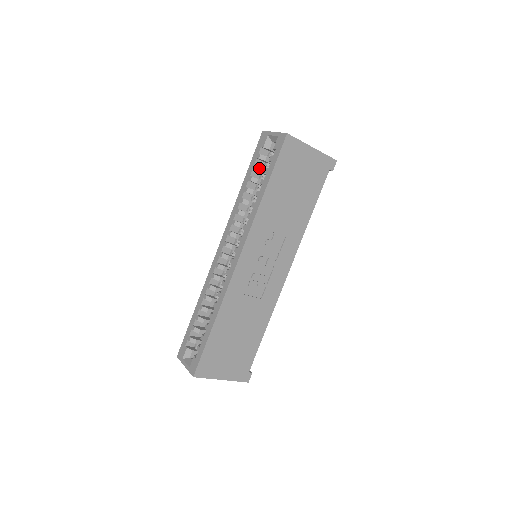
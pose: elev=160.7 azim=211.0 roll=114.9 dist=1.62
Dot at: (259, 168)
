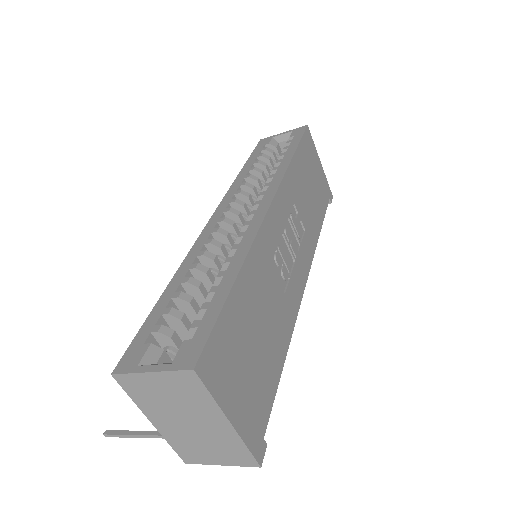
Dot at: (267, 156)
